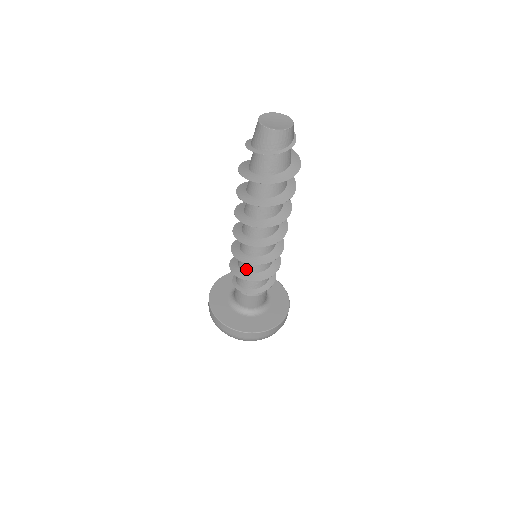
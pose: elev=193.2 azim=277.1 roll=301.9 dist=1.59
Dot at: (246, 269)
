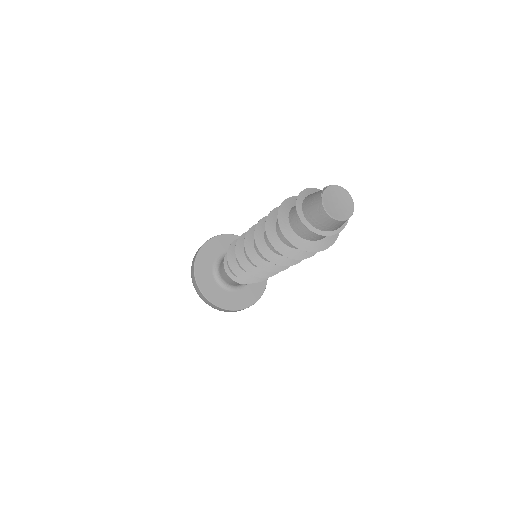
Dot at: occluded
